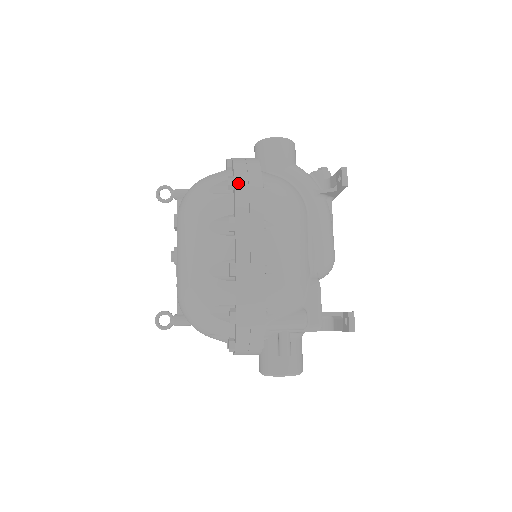
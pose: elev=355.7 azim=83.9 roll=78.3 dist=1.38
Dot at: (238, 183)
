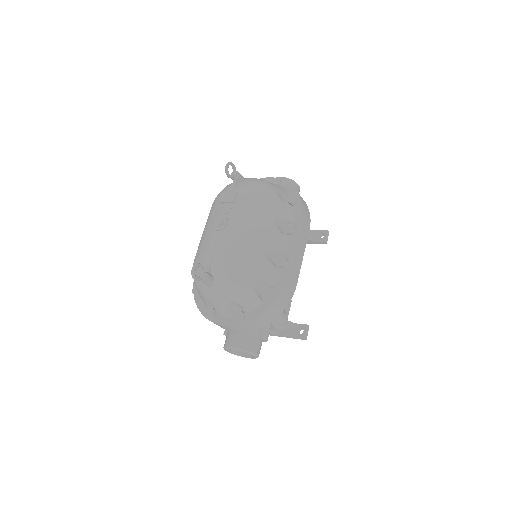
Dot at: (303, 204)
